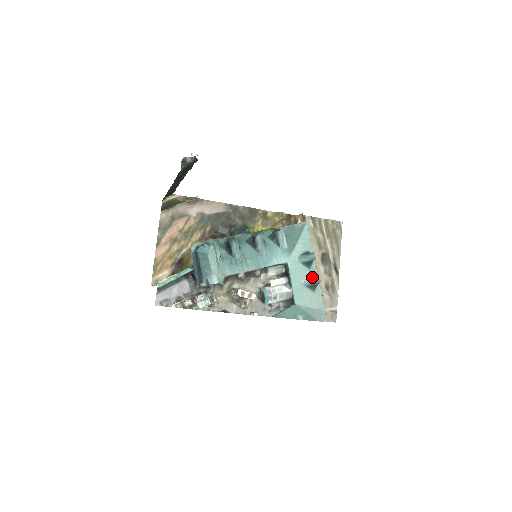
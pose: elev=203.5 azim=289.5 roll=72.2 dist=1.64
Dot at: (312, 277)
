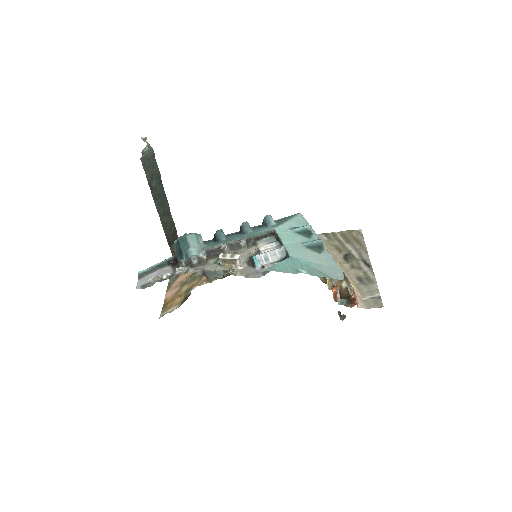
Dot at: (311, 241)
